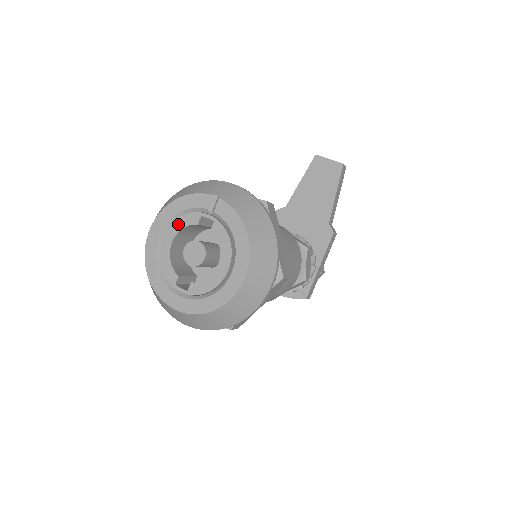
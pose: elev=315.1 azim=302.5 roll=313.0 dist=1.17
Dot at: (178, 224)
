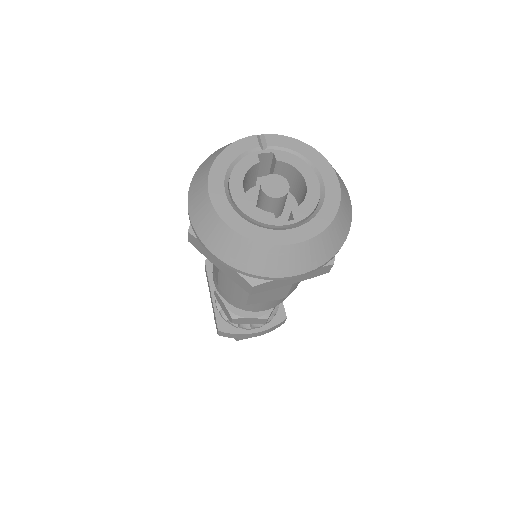
Dot at: (238, 171)
